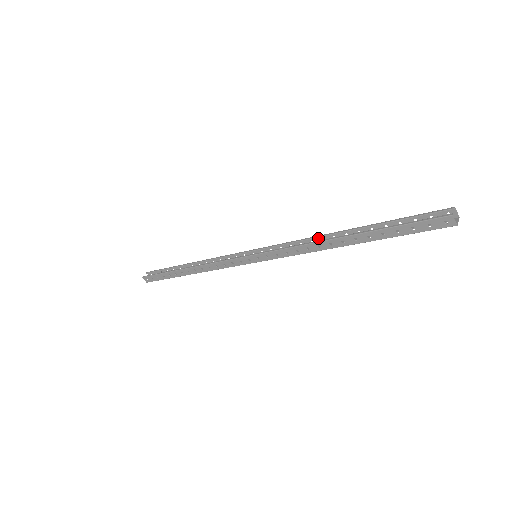
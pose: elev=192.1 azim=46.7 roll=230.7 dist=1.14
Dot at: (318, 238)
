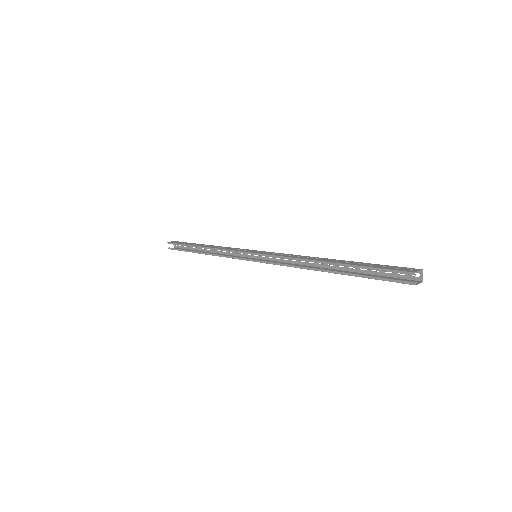
Dot at: (302, 258)
